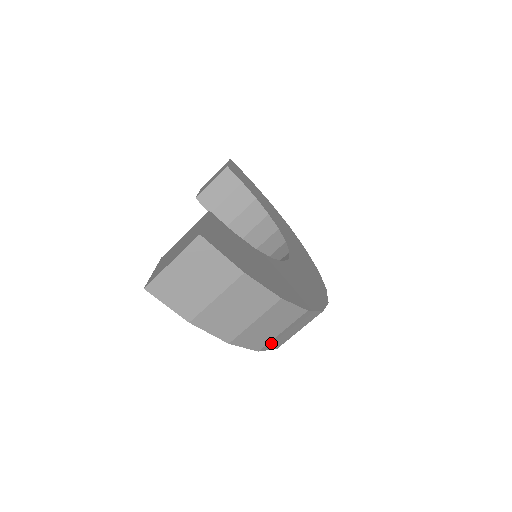
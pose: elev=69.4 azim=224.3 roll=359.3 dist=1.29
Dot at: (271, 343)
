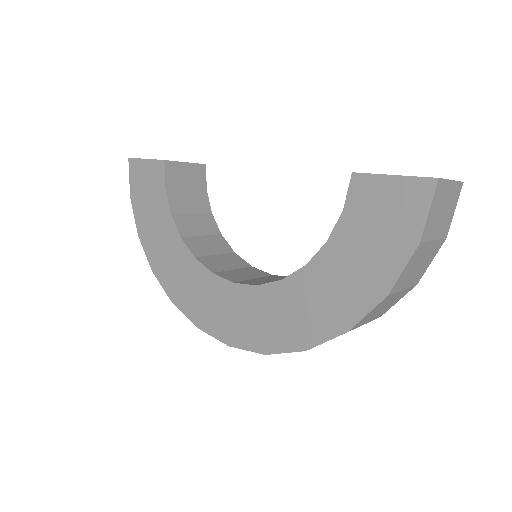
Dot at: occluded
